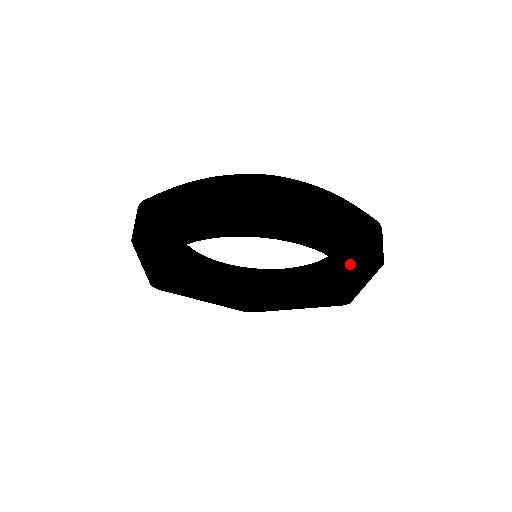
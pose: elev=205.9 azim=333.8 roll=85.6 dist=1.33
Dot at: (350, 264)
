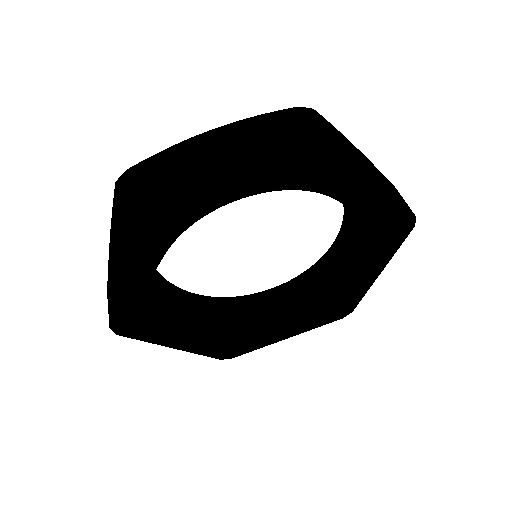
Dot at: (306, 178)
